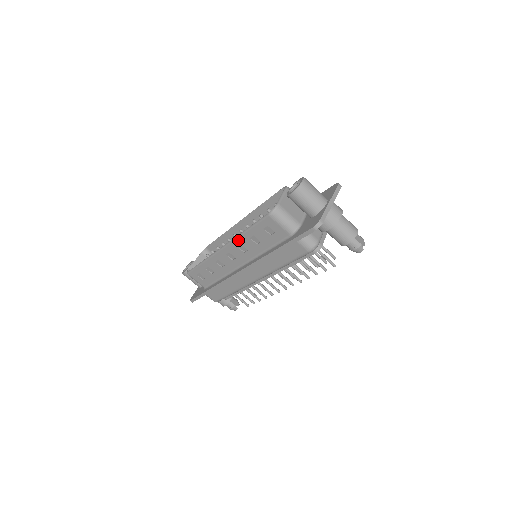
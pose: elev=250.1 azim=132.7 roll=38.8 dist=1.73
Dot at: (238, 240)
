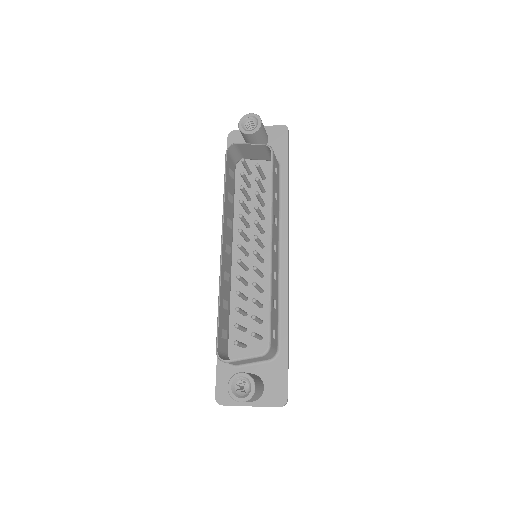
Dot at: (220, 280)
